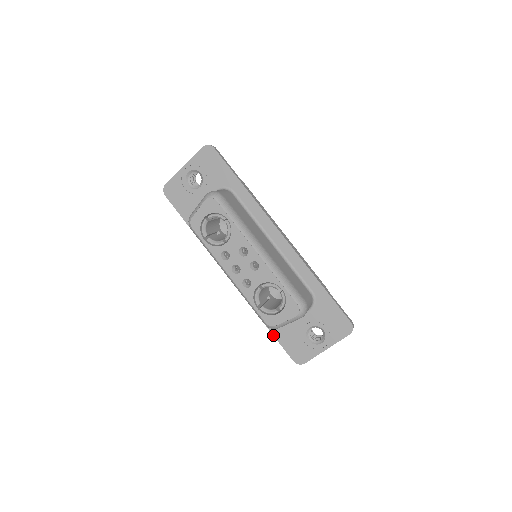
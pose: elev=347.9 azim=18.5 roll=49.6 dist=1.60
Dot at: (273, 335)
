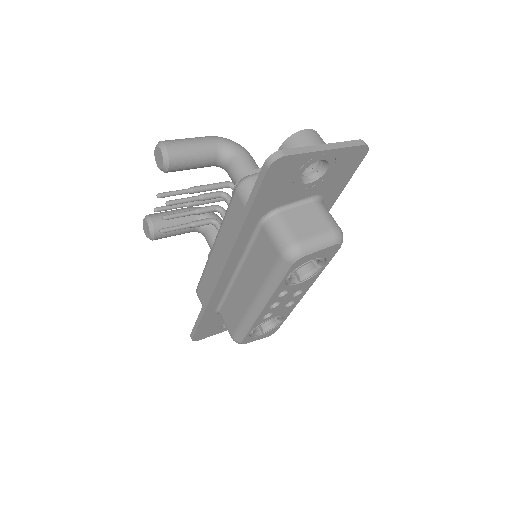
Dot at: (200, 323)
